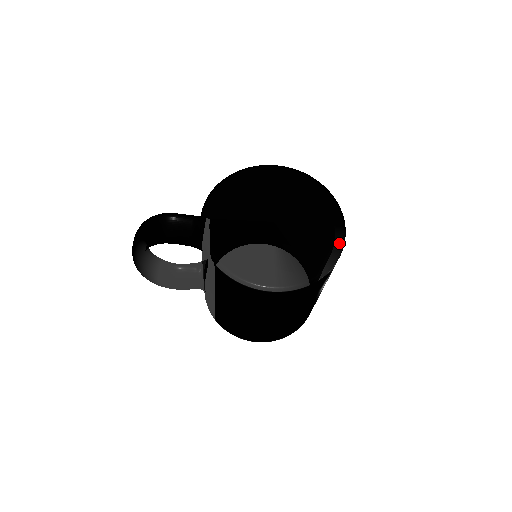
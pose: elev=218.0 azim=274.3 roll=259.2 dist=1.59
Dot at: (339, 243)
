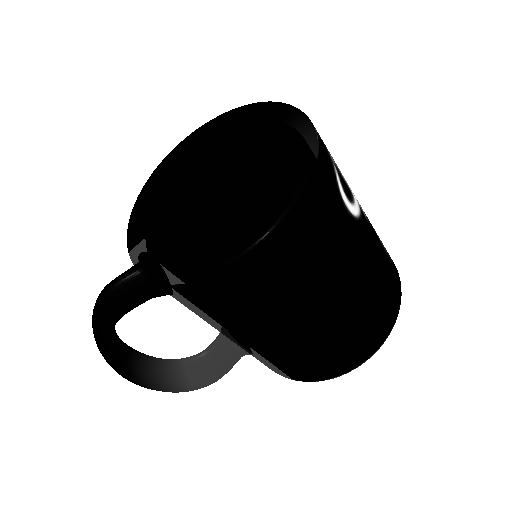
Dot at: (303, 127)
